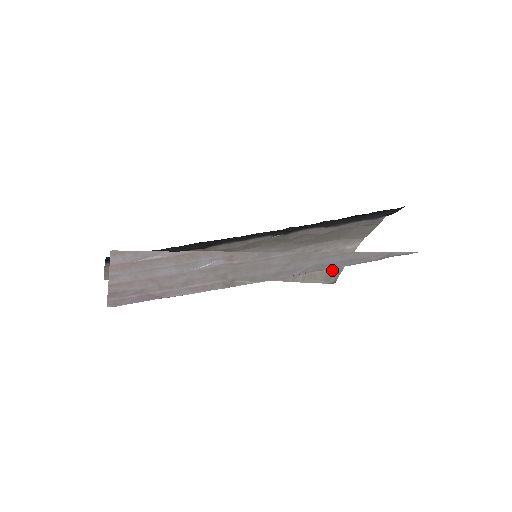
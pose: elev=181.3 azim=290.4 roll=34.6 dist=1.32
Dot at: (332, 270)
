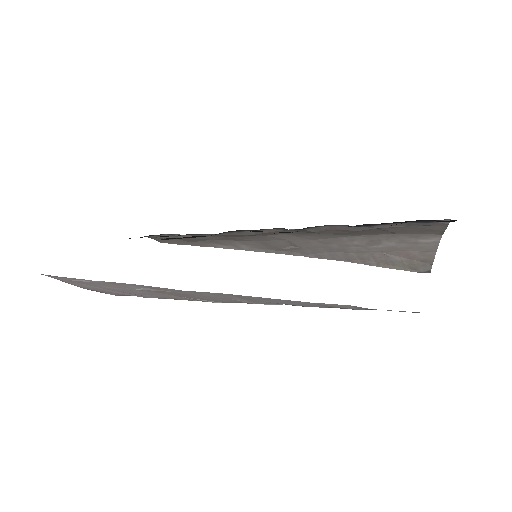
Dot at: (416, 259)
